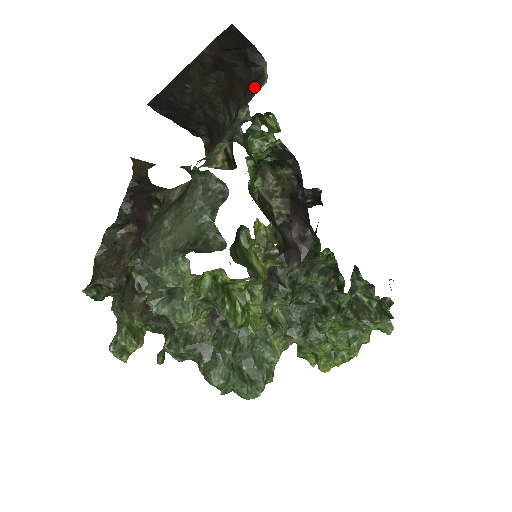
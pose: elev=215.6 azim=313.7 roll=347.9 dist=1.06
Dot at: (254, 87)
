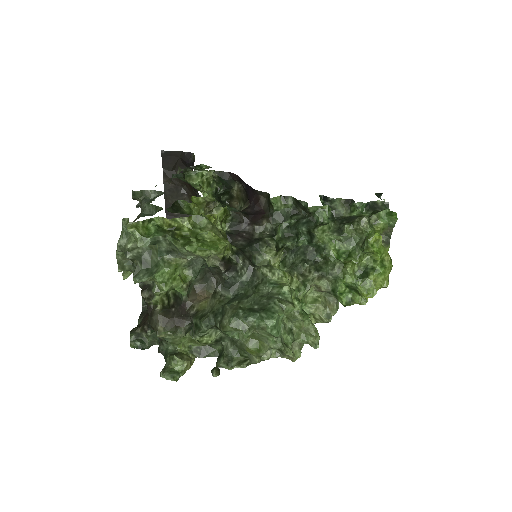
Dot at: occluded
